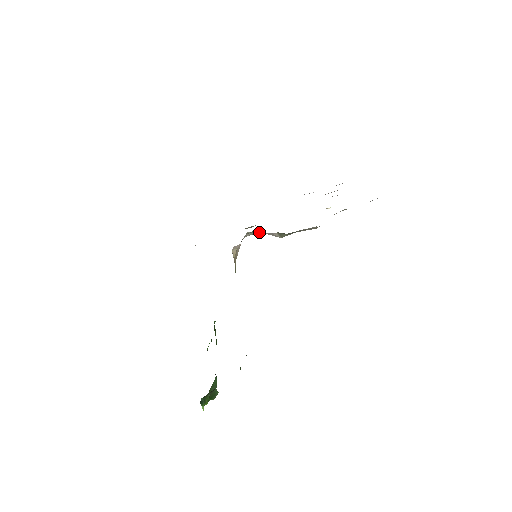
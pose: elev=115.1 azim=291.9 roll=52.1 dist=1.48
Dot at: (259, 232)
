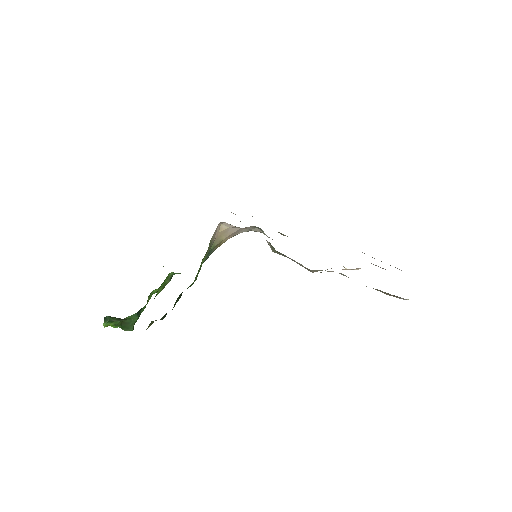
Dot at: occluded
